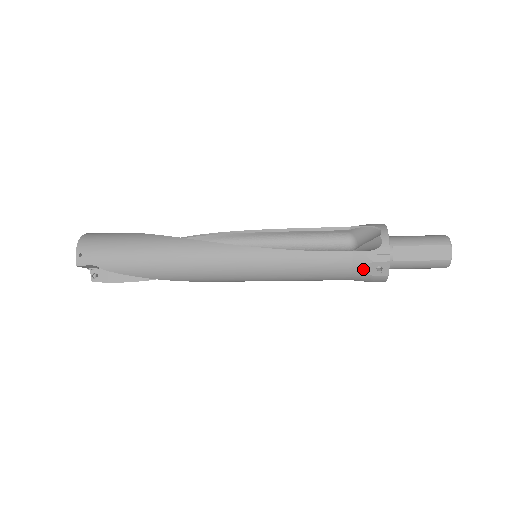
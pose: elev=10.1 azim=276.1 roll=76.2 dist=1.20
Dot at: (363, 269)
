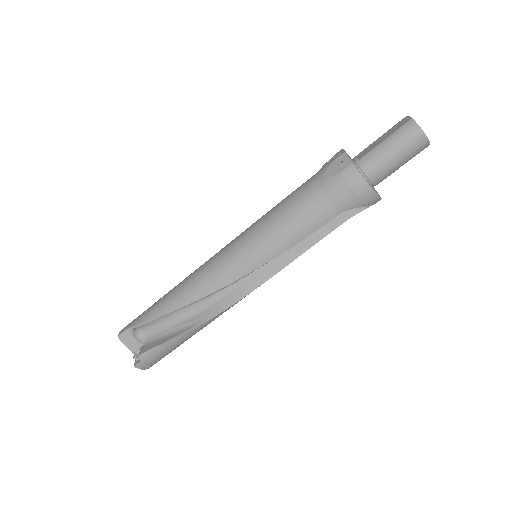
Dot at: (326, 175)
